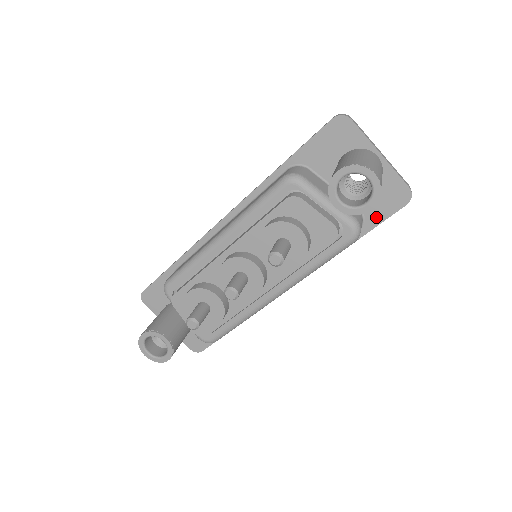
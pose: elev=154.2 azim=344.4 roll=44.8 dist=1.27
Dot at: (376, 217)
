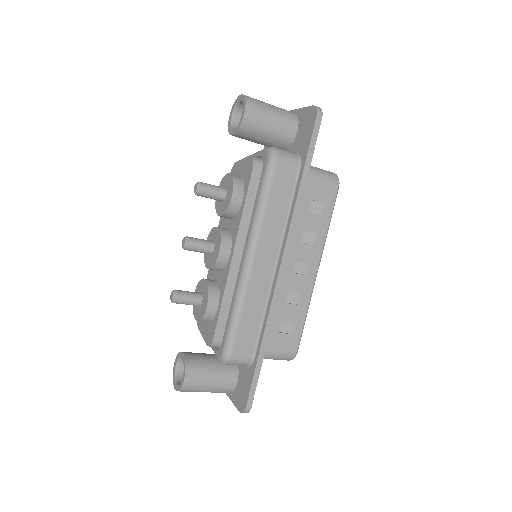
Dot at: (305, 146)
